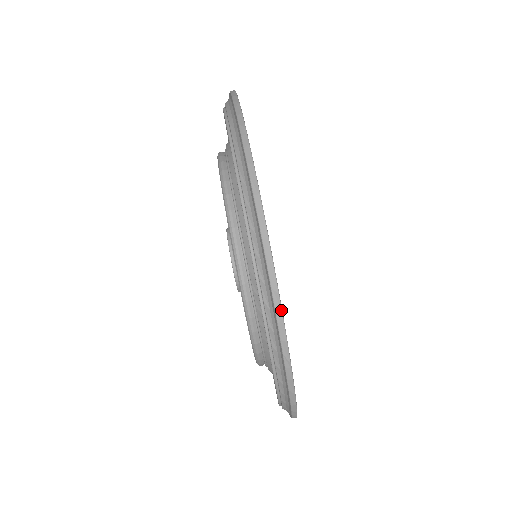
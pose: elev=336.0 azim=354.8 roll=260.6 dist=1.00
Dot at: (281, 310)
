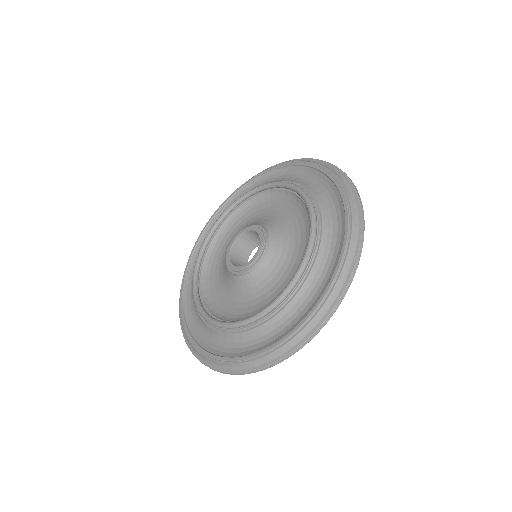
Dot at: occluded
